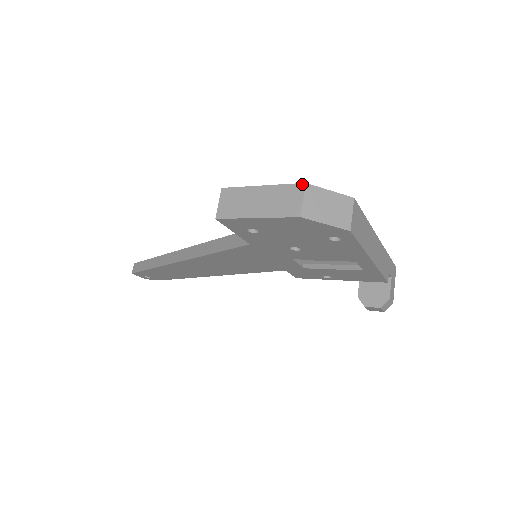
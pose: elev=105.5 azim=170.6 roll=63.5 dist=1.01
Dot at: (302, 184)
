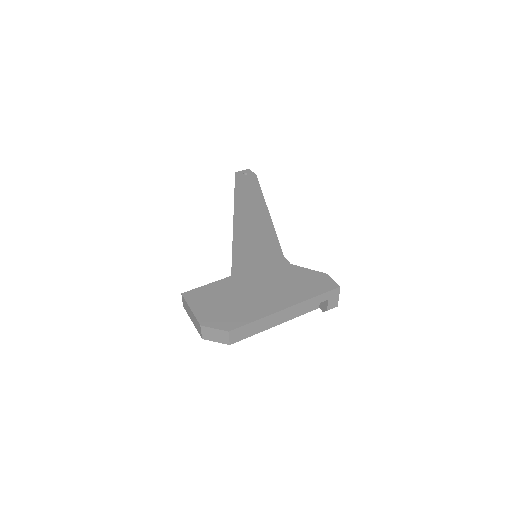
Dot at: (199, 325)
